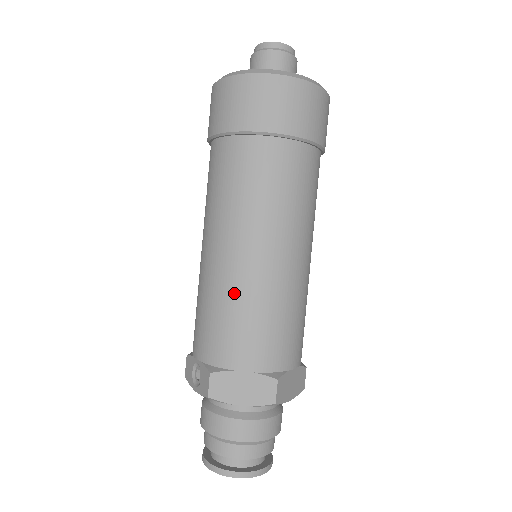
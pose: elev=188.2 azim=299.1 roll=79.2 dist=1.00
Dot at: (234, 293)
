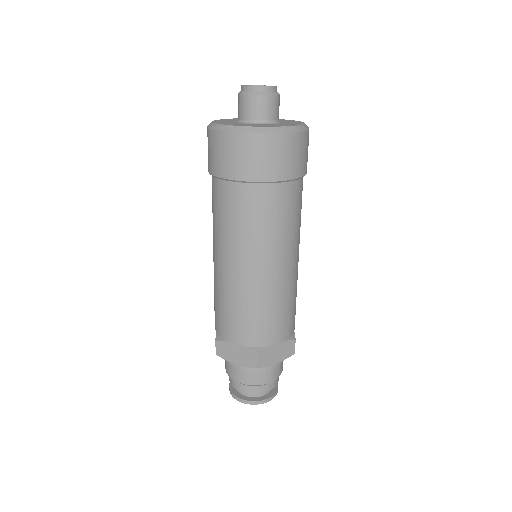
Dot at: (225, 293)
